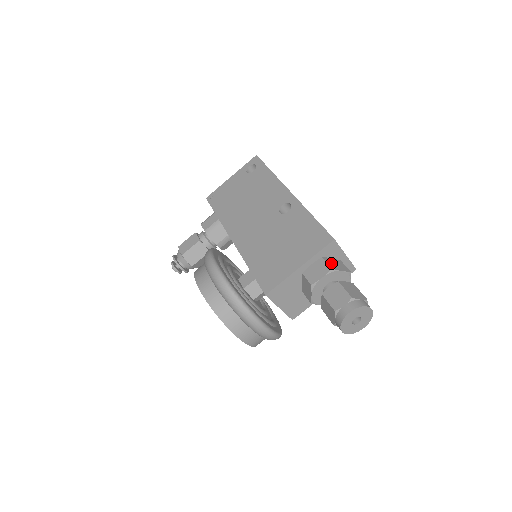
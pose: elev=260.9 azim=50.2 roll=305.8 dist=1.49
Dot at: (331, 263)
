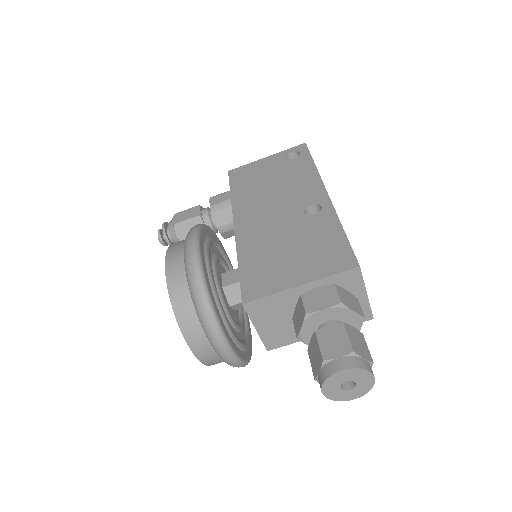
Dot at: (343, 296)
